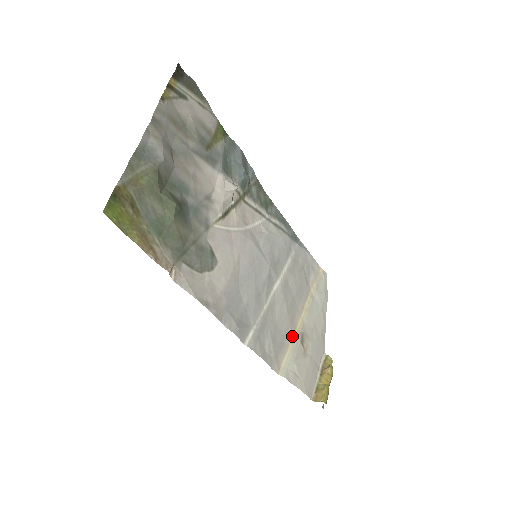
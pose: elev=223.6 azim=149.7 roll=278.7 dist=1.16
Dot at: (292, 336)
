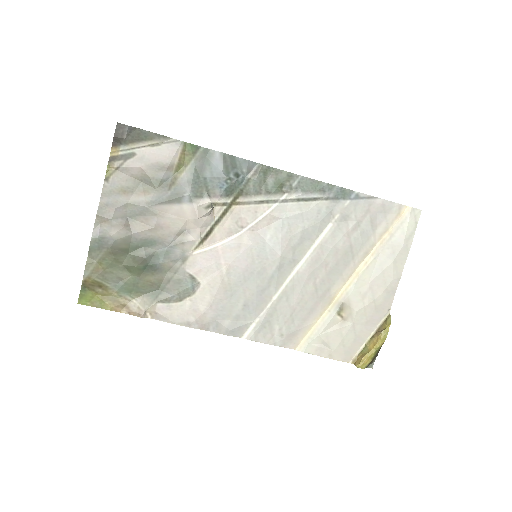
Dot at: (324, 309)
